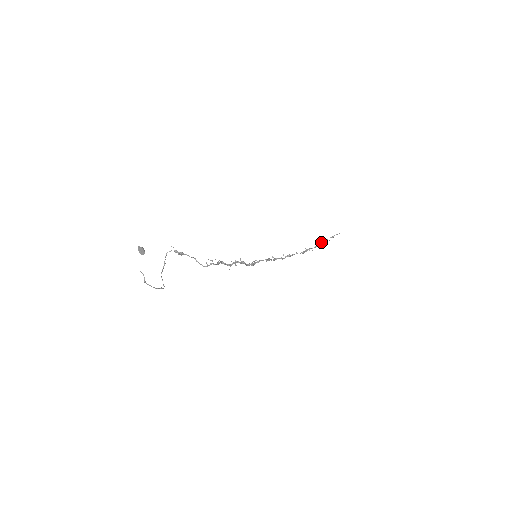
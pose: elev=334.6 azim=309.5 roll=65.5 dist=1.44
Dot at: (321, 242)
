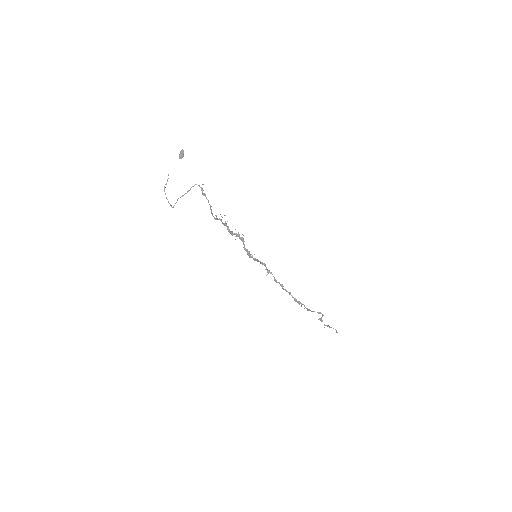
Dot at: occluded
